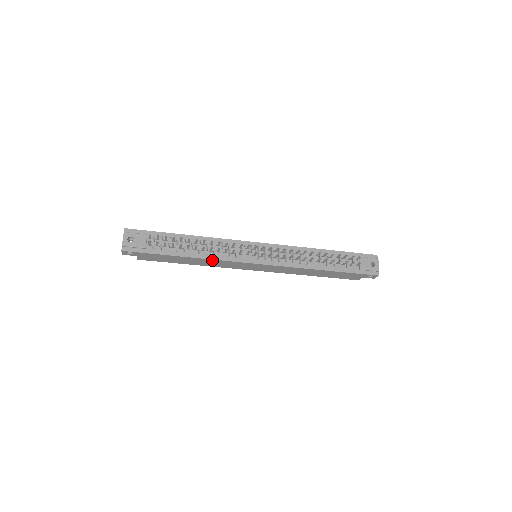
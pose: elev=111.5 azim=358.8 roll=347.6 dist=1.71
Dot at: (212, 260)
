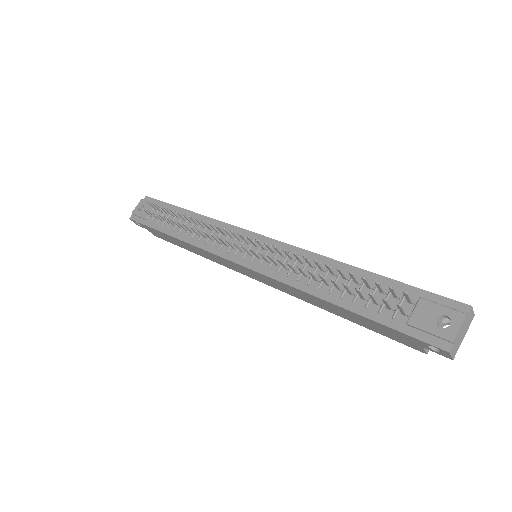
Dot at: (197, 247)
